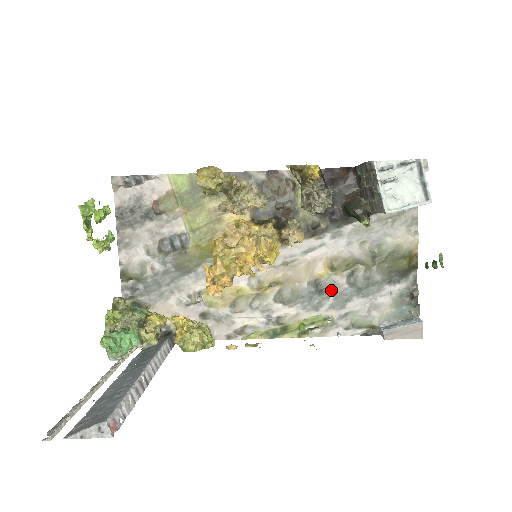
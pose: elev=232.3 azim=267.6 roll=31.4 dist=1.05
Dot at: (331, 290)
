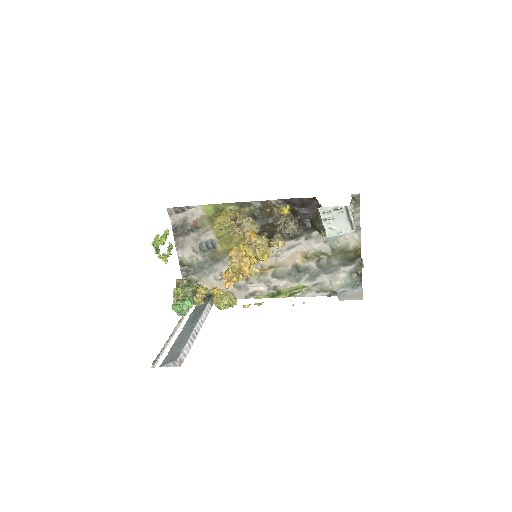
Dot at: (306, 270)
